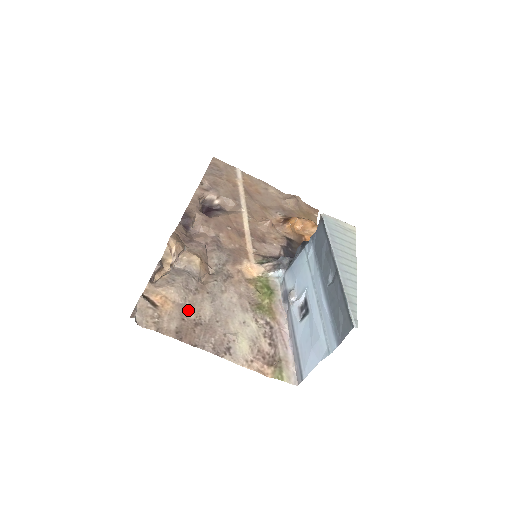
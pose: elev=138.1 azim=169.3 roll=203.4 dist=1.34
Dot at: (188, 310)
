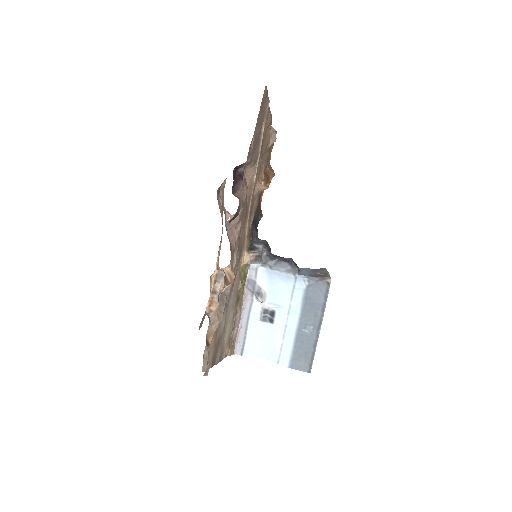
Dot at: (217, 333)
